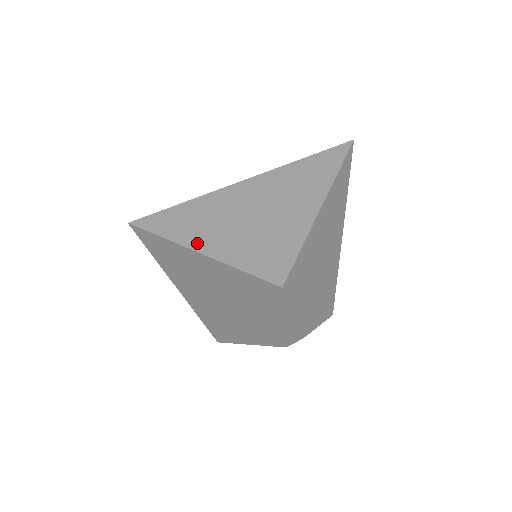
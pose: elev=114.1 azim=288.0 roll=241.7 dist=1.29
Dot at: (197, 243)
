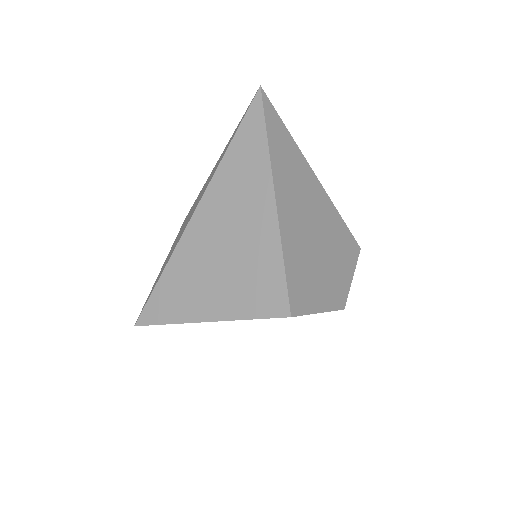
Dot at: (197, 313)
